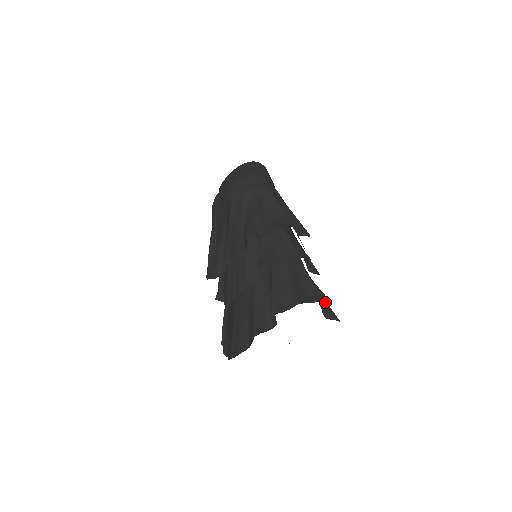
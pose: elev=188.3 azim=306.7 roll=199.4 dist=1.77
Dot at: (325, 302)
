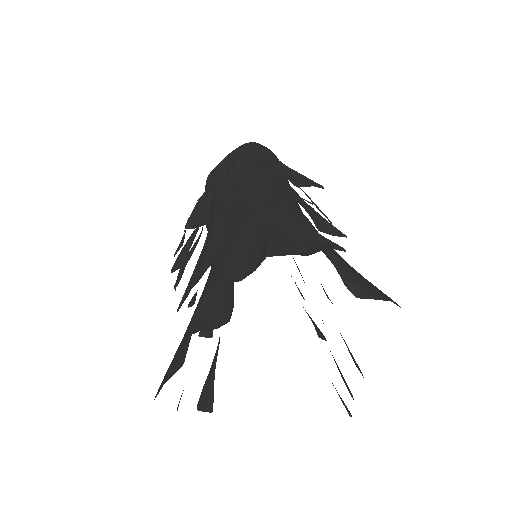
Dot at: (361, 277)
